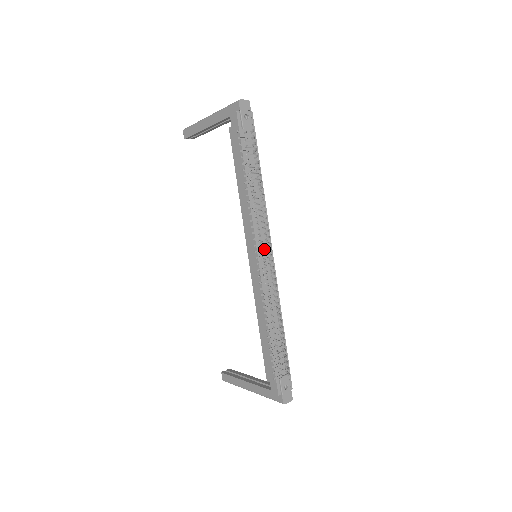
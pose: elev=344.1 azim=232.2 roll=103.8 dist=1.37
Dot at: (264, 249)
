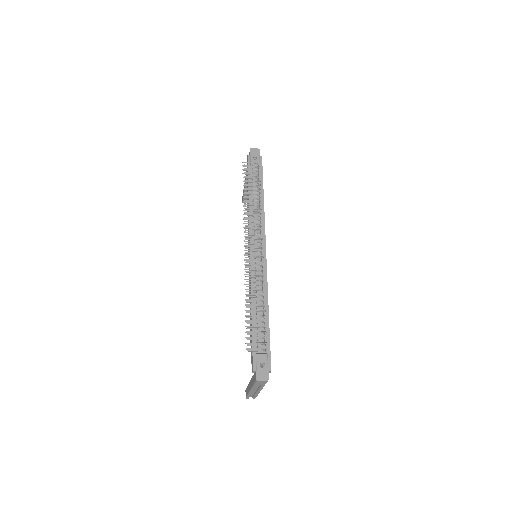
Dot at: (257, 245)
